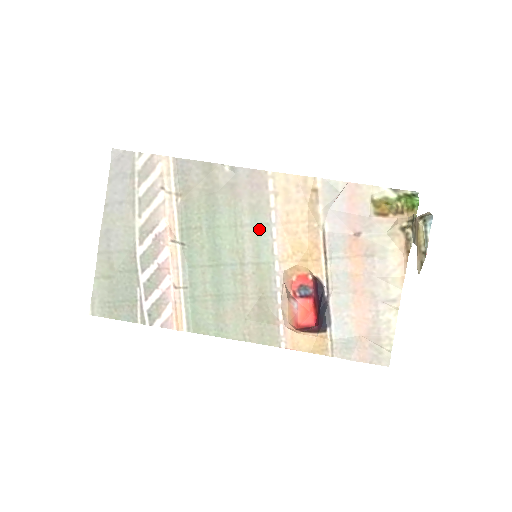
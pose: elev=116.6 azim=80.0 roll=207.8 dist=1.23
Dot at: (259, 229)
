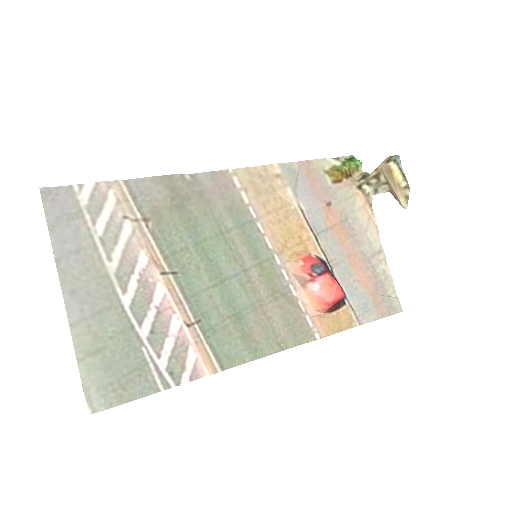
Dot at: (245, 229)
